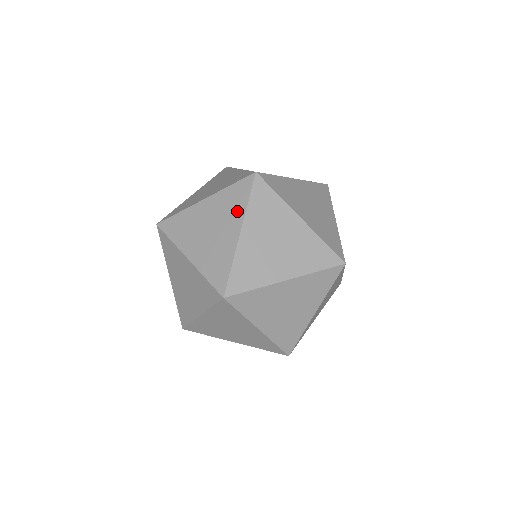
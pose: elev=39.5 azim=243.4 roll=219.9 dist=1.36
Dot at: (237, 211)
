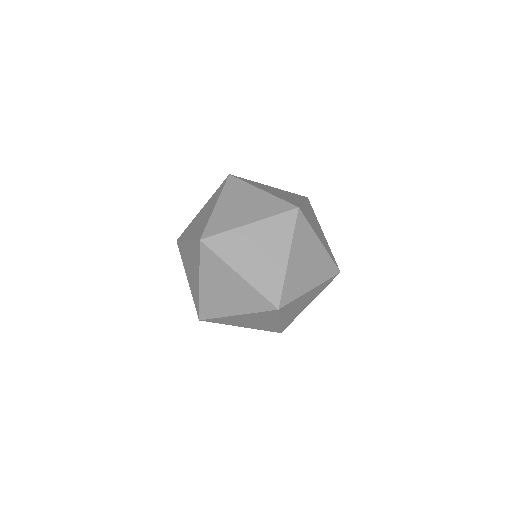
Dot at: (299, 198)
